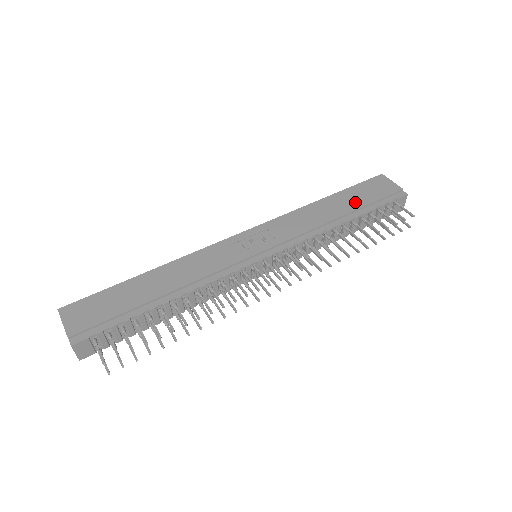
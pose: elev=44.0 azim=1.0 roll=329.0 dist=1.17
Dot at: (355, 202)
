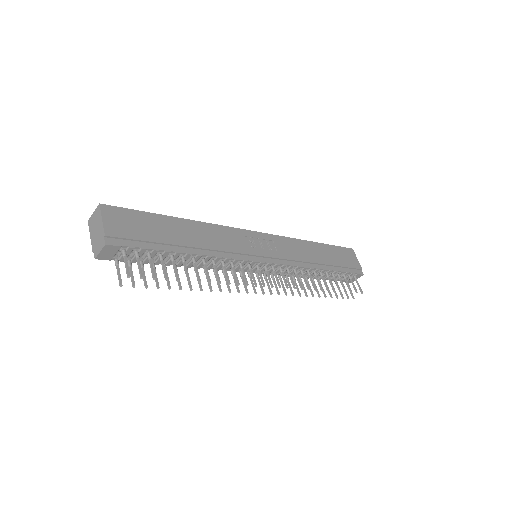
Dot at: (333, 259)
